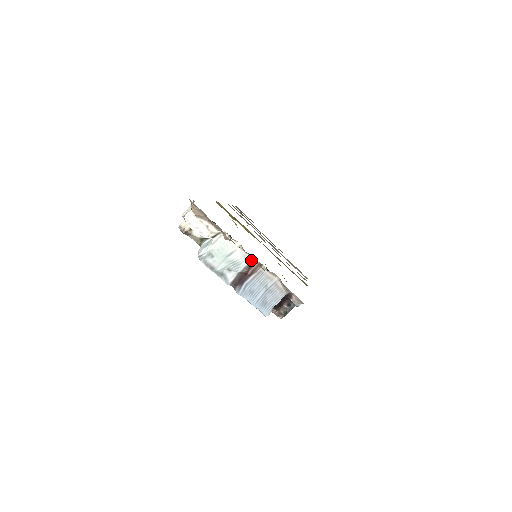
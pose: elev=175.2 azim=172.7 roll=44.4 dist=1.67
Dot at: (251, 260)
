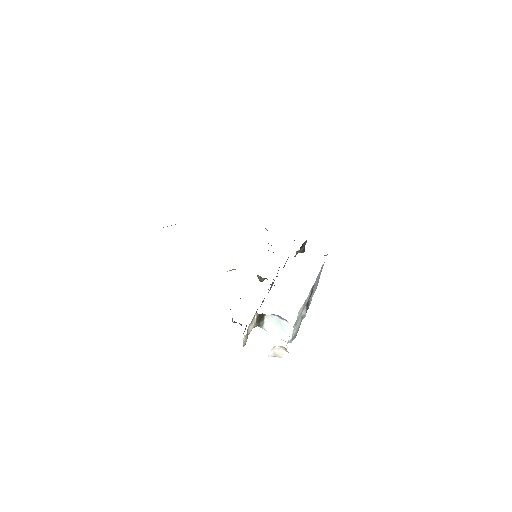
Dot at: (311, 290)
